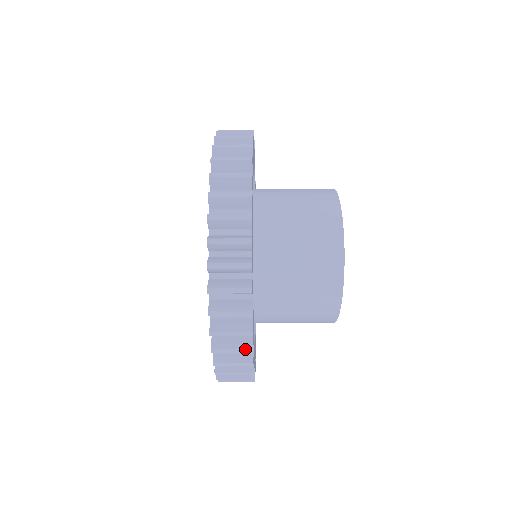
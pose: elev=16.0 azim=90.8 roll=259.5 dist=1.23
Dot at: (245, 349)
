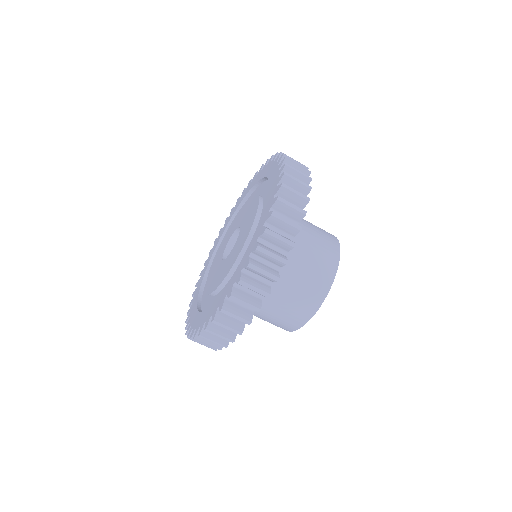
Dot at: (255, 307)
